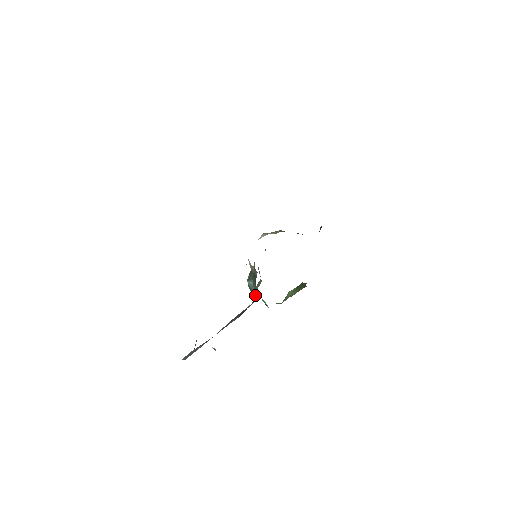
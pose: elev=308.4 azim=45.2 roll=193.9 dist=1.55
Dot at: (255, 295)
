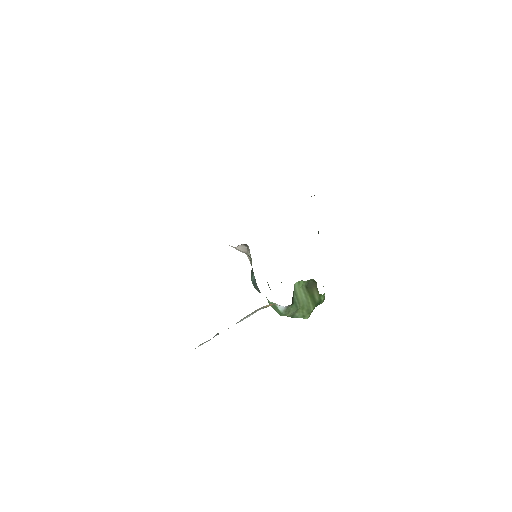
Dot at: (255, 279)
